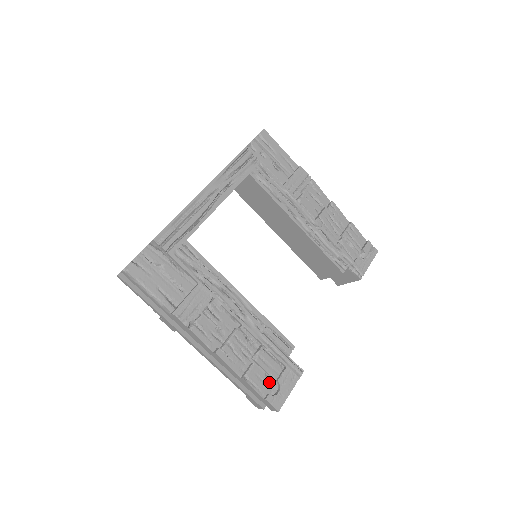
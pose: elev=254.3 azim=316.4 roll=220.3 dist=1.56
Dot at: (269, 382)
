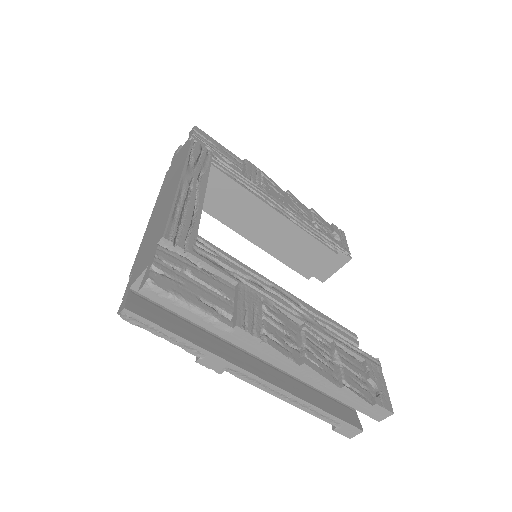
Dot at: (363, 383)
